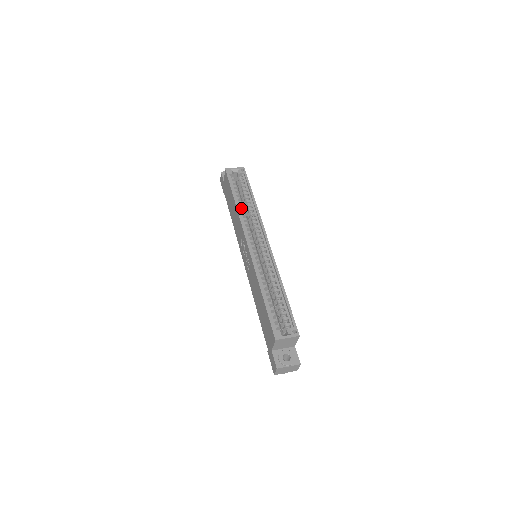
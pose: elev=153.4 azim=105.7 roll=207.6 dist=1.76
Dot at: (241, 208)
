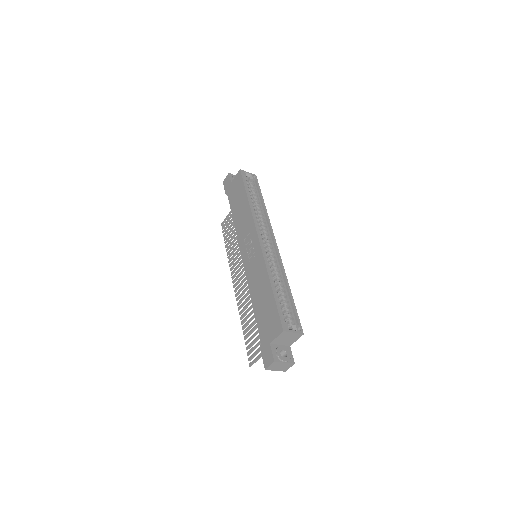
Dot at: occluded
